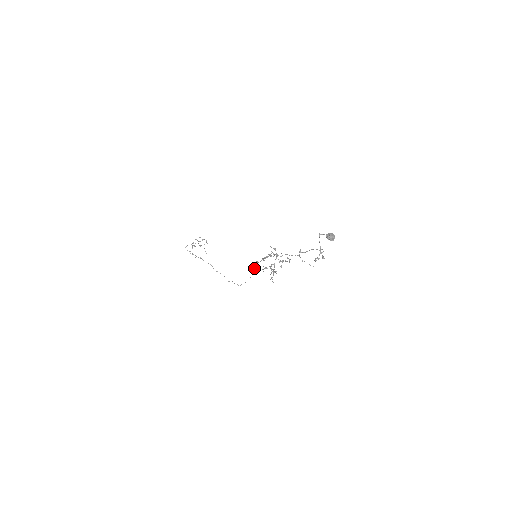
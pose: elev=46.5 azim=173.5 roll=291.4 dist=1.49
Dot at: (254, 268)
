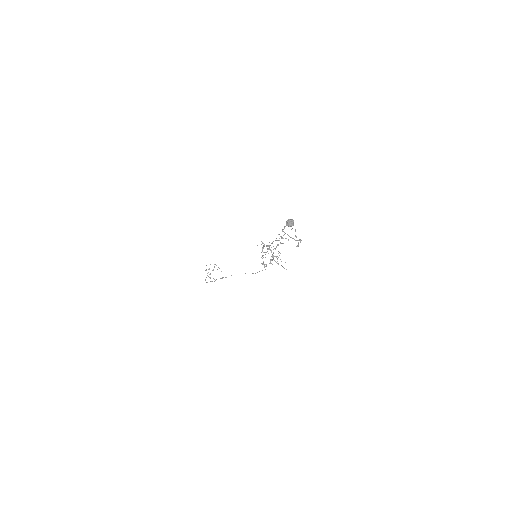
Dot at: occluded
